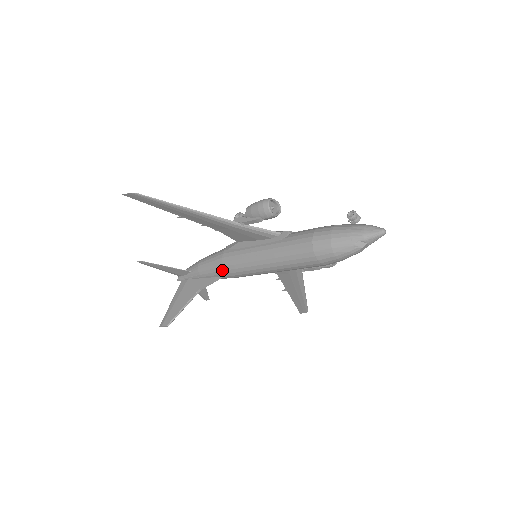
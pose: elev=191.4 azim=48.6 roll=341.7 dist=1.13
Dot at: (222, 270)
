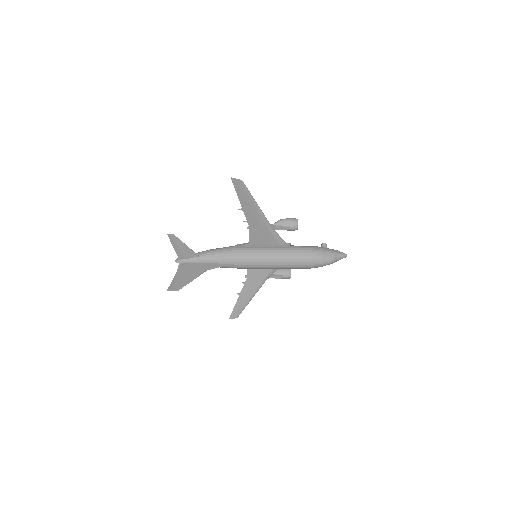
Dot at: (233, 258)
